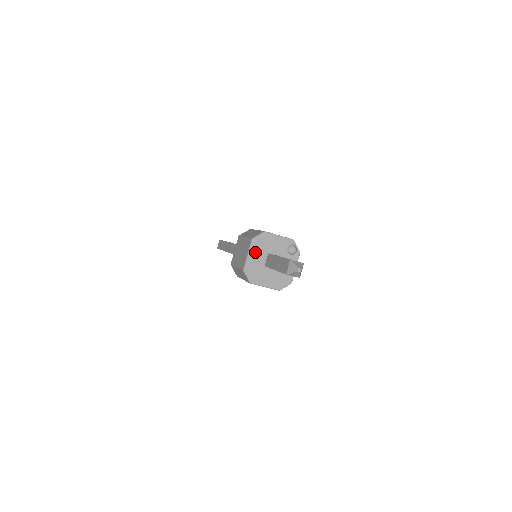
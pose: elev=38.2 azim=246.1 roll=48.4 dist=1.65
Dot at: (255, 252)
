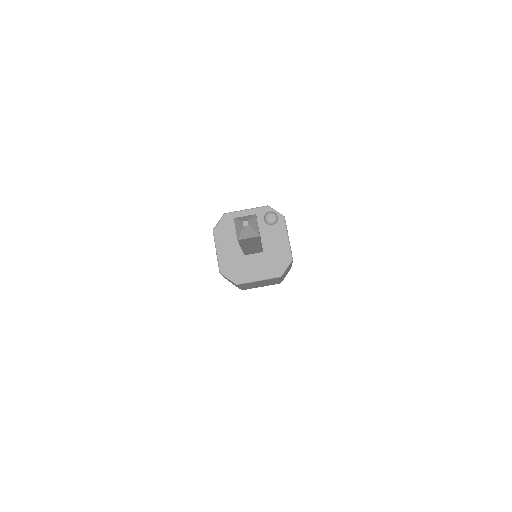
Dot at: (224, 244)
